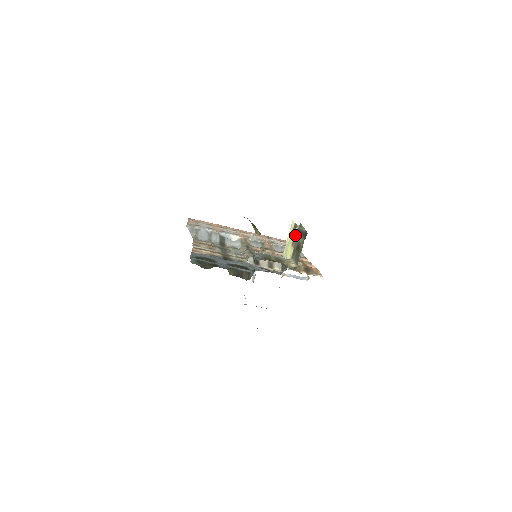
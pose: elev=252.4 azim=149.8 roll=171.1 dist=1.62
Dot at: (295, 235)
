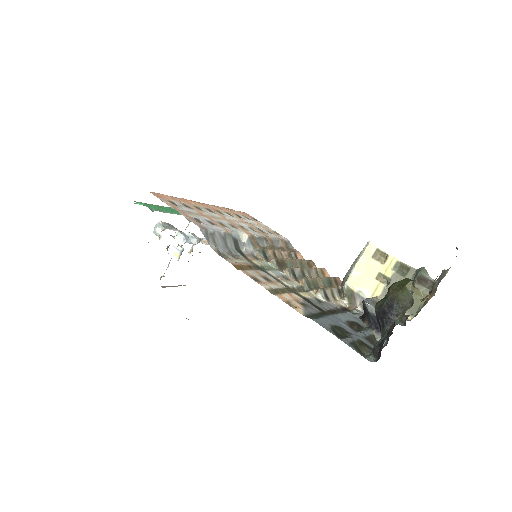
Dot at: (389, 269)
